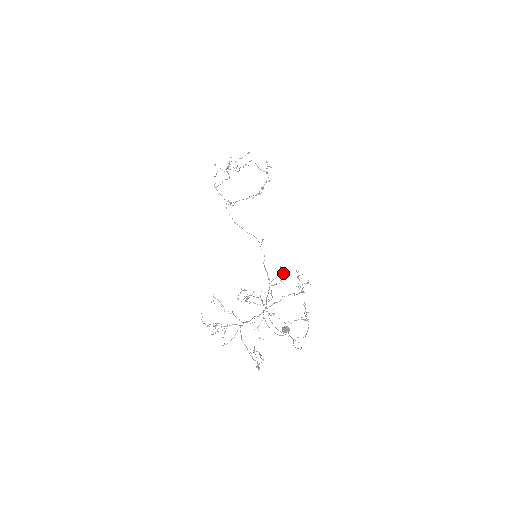
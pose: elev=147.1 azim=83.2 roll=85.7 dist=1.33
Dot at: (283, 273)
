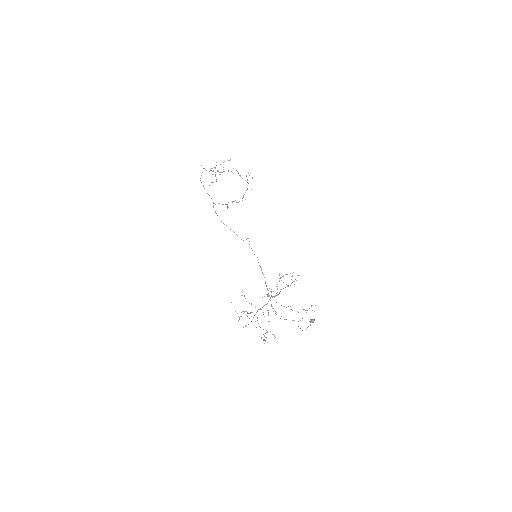
Dot at: (287, 274)
